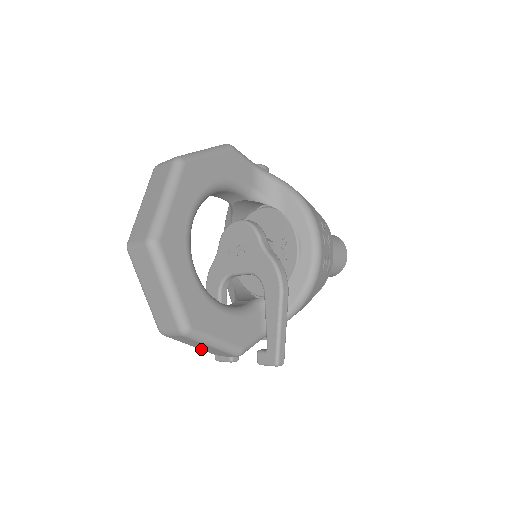
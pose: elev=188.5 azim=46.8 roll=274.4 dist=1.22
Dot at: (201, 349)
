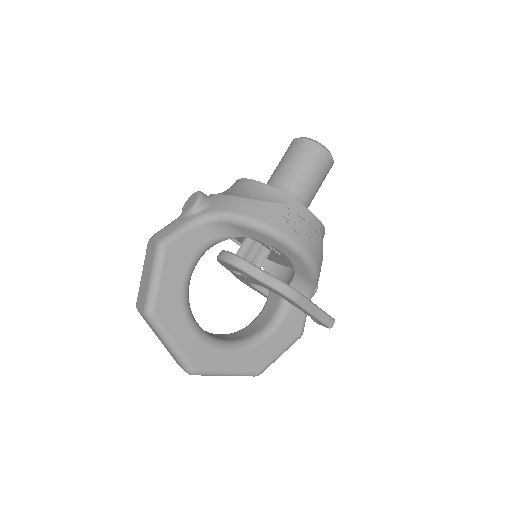
Dot at: occluded
